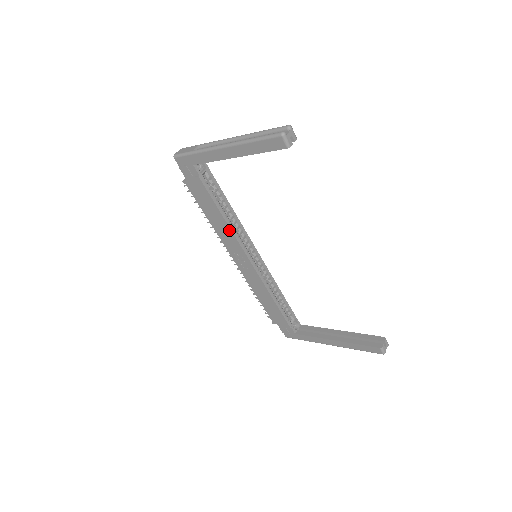
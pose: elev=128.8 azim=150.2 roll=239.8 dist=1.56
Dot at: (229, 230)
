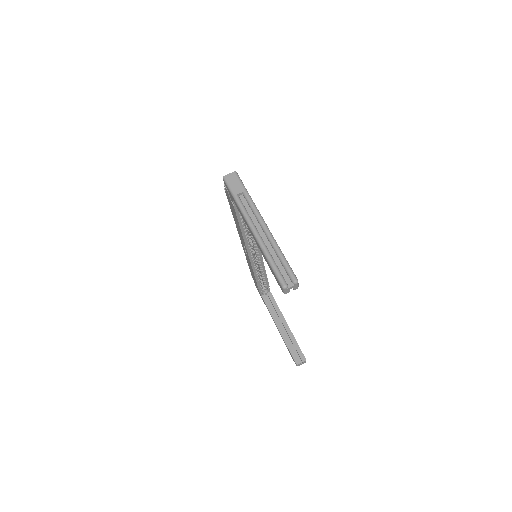
Dot at: (242, 237)
